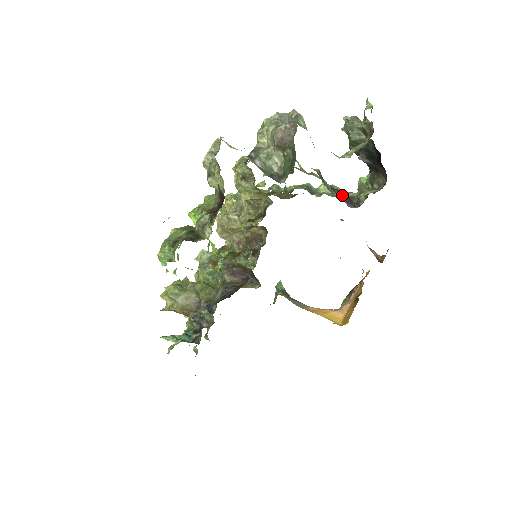
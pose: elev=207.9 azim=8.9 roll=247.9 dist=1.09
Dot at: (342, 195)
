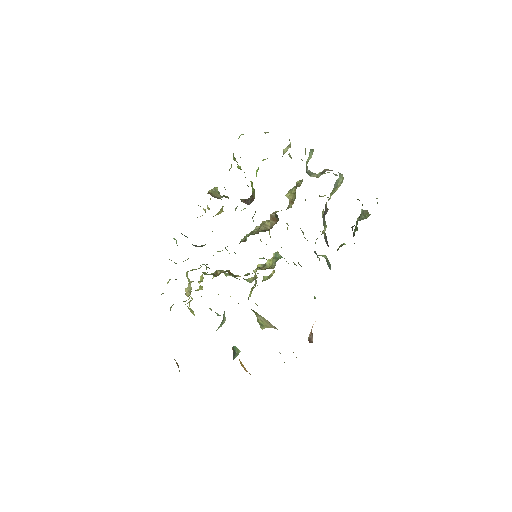
Dot at: occluded
